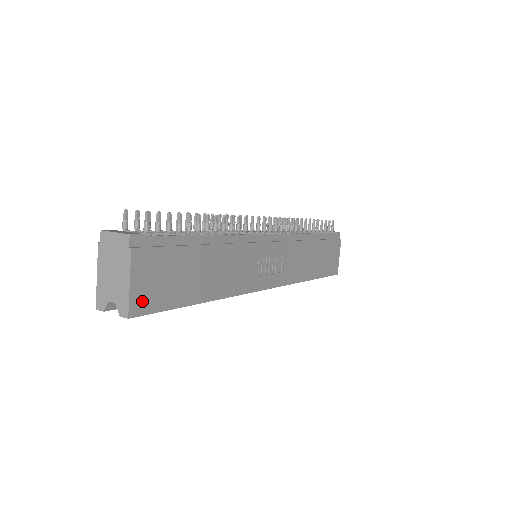
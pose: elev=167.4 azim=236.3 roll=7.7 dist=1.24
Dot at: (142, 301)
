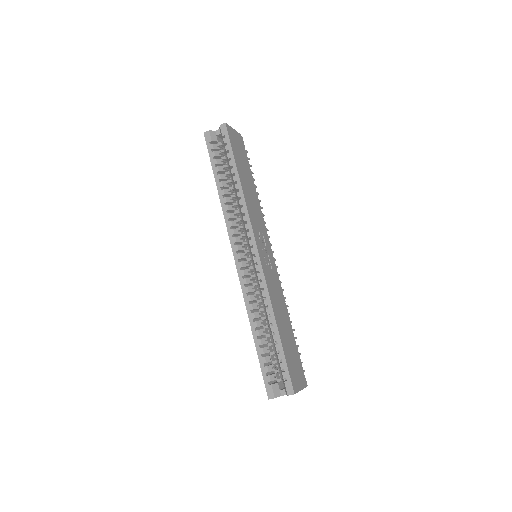
Dot at: (231, 133)
